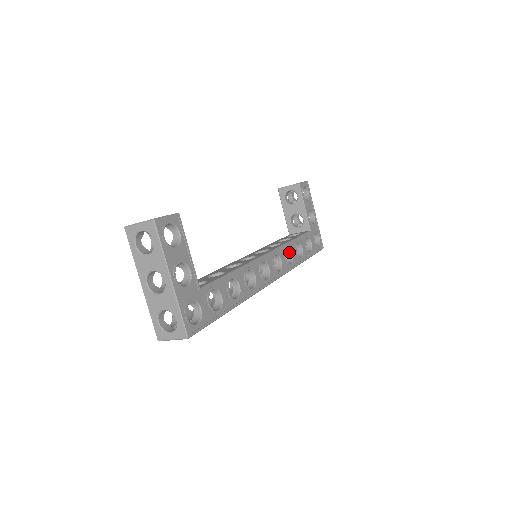
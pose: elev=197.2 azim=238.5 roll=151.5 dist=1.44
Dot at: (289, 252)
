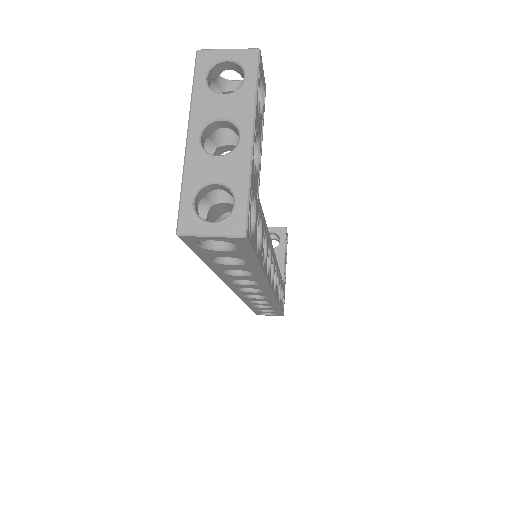
Dot at: occluded
